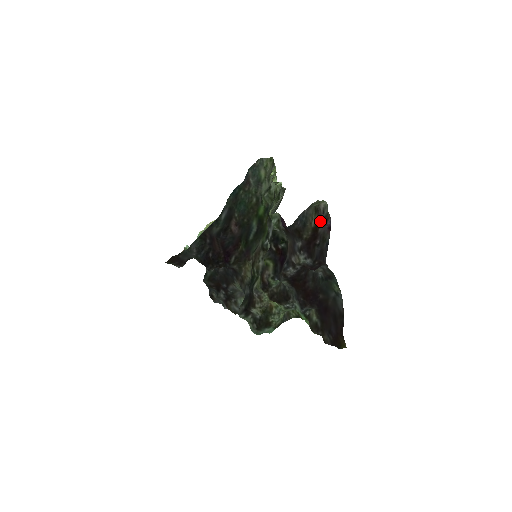
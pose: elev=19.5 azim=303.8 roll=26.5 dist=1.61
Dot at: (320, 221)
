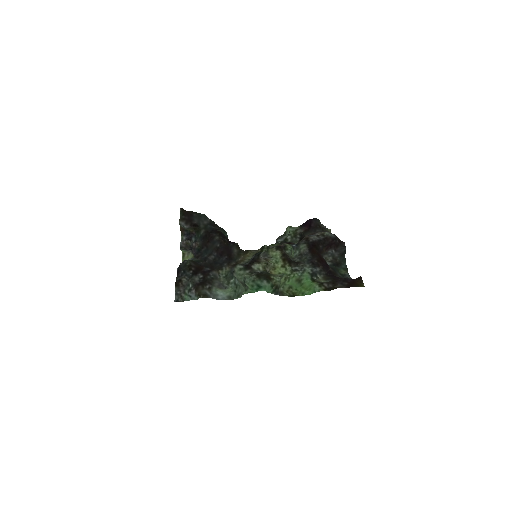
Dot at: occluded
